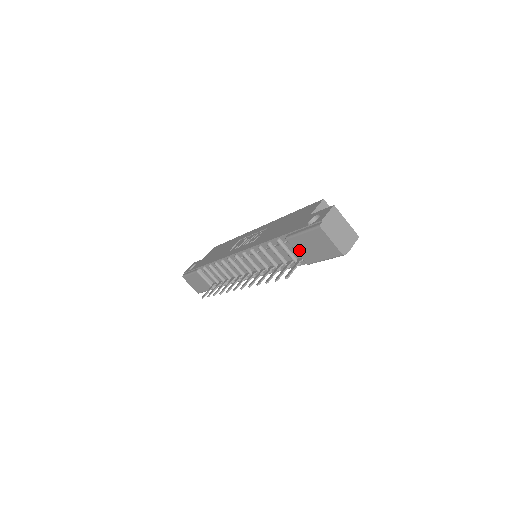
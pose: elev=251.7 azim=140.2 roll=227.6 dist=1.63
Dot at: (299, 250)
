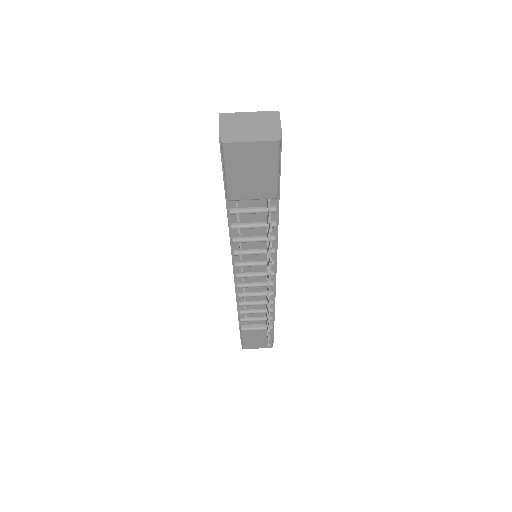
Dot at: (251, 194)
